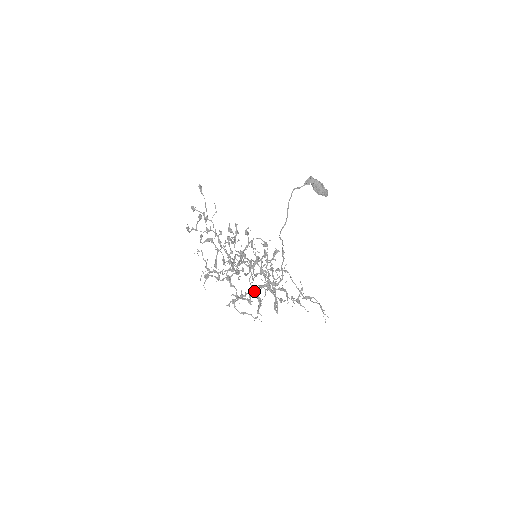
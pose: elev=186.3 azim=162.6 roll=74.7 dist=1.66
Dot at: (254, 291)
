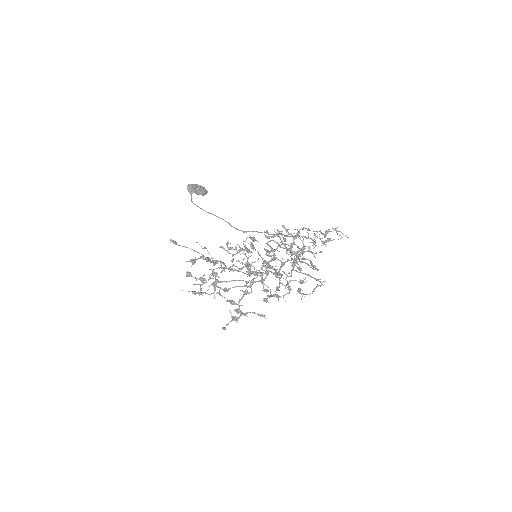
Dot at: (291, 275)
